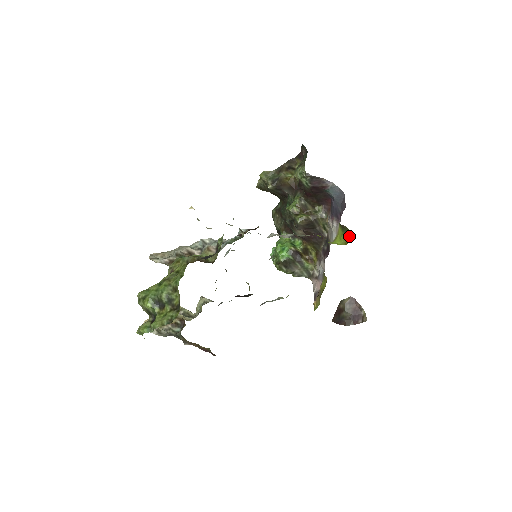
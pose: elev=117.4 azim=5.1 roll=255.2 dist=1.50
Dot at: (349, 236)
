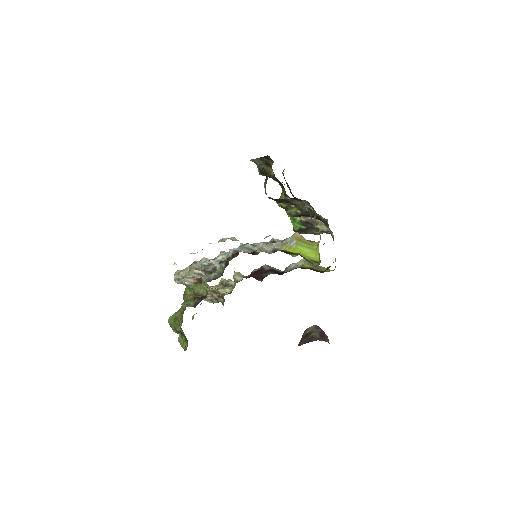
Dot at: occluded
